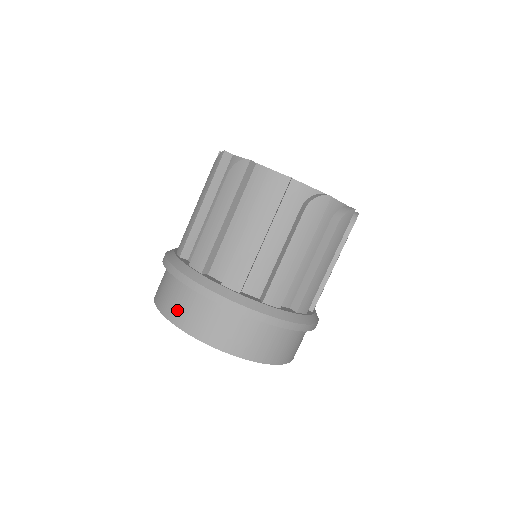
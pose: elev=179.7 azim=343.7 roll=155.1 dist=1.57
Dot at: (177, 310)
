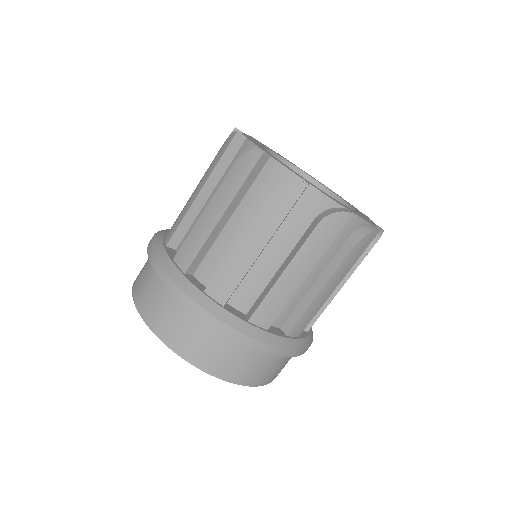
Dot at: (187, 343)
